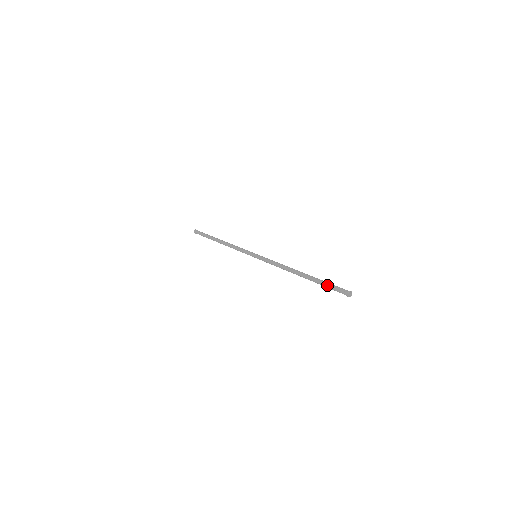
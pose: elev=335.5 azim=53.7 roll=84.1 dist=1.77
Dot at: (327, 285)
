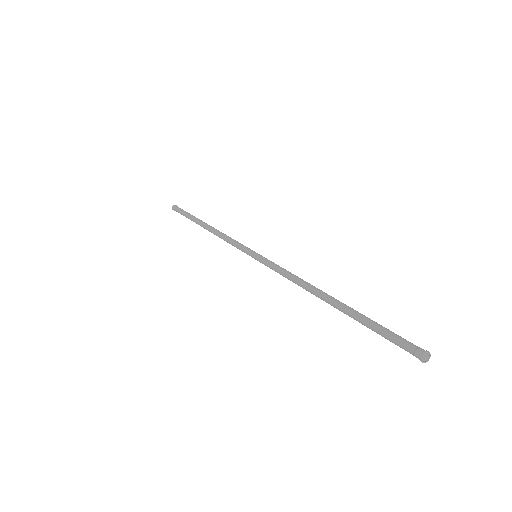
Dot at: (379, 331)
